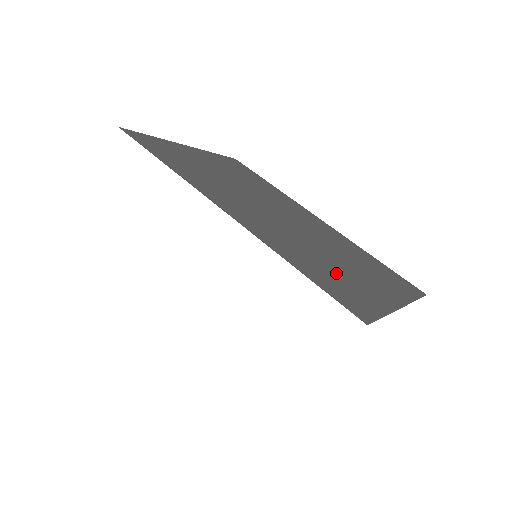
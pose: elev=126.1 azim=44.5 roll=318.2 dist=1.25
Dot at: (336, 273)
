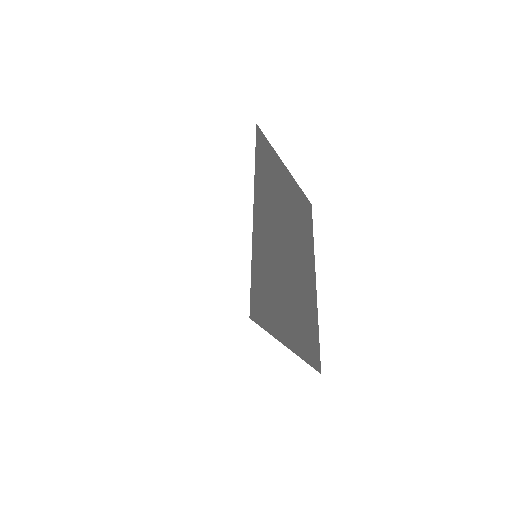
Dot at: (274, 294)
